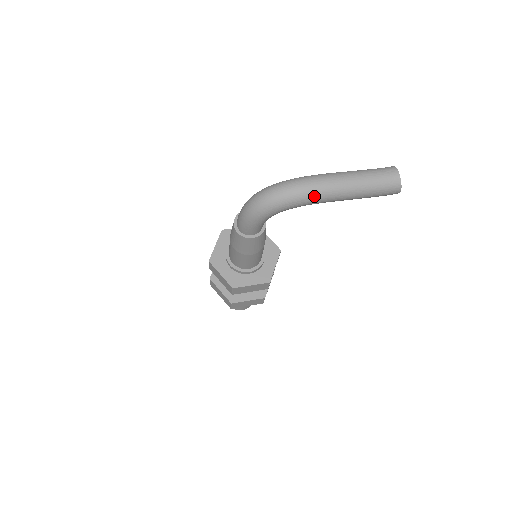
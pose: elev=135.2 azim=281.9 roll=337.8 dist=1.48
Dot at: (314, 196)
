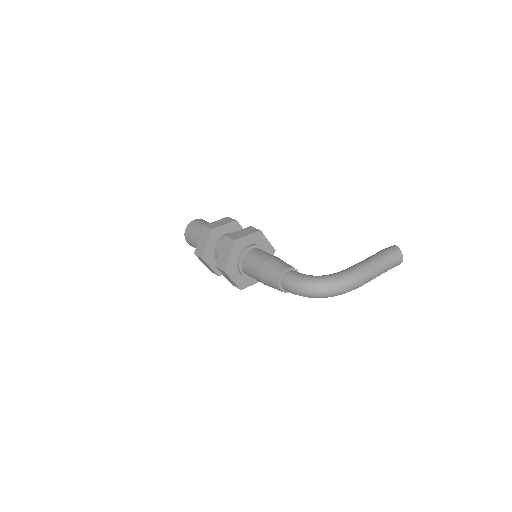
Dot at: occluded
